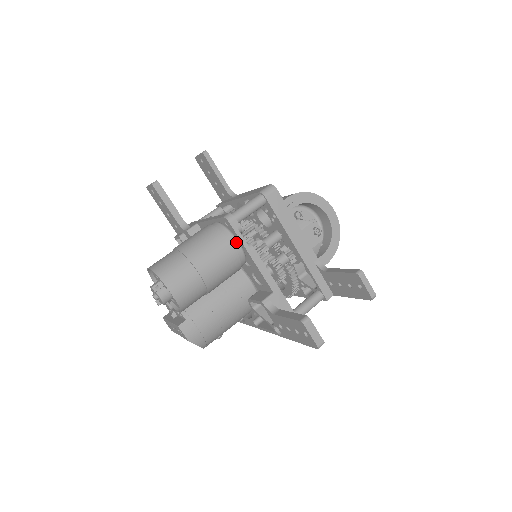
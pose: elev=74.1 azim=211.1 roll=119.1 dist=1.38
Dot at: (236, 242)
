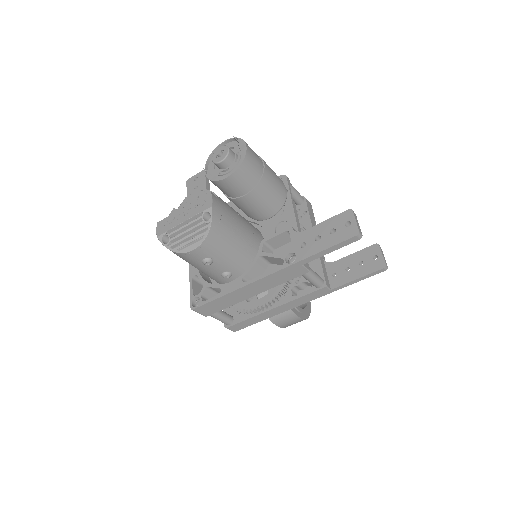
Dot at: (286, 188)
